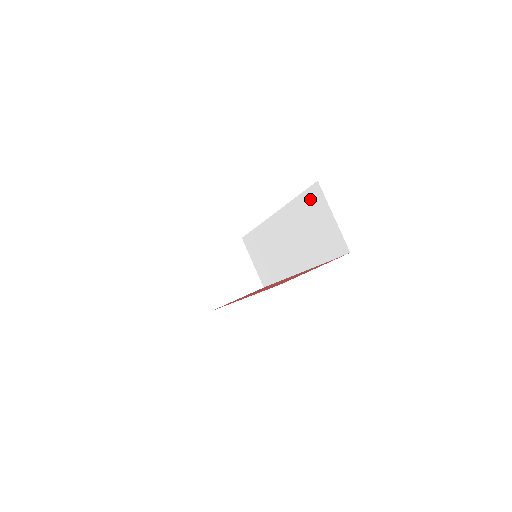
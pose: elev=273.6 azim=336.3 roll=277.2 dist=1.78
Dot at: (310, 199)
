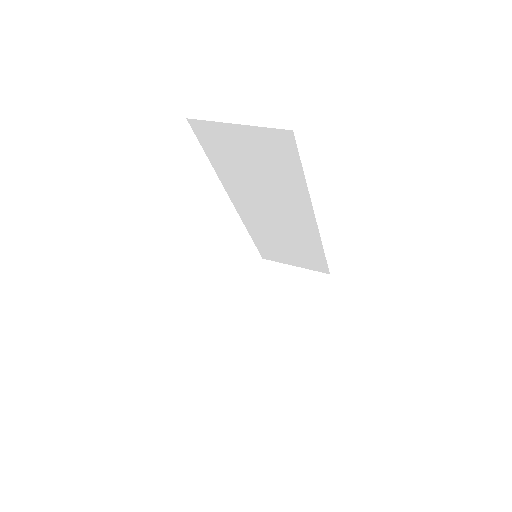
Dot at: (212, 144)
